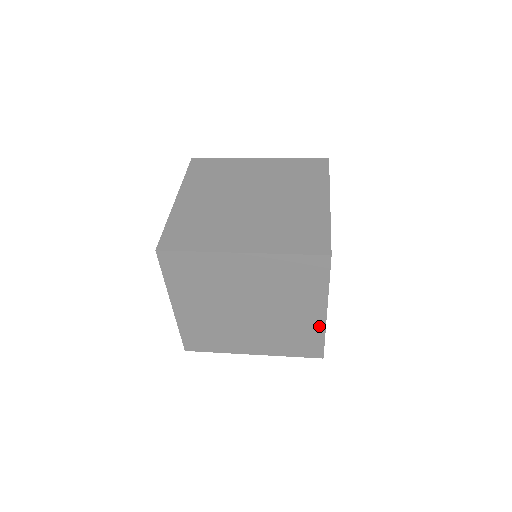
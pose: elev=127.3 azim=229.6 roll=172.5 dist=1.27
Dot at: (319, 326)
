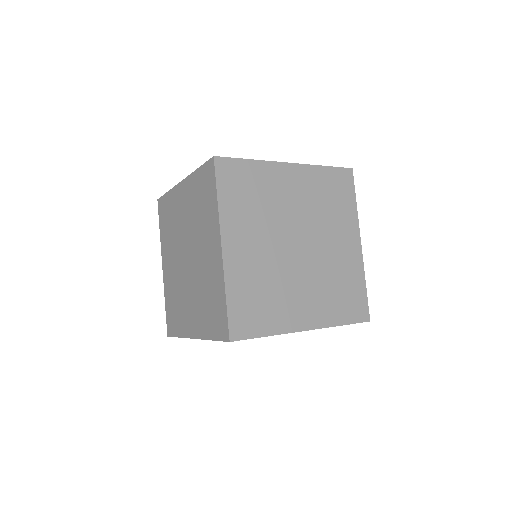
Dot at: (358, 265)
